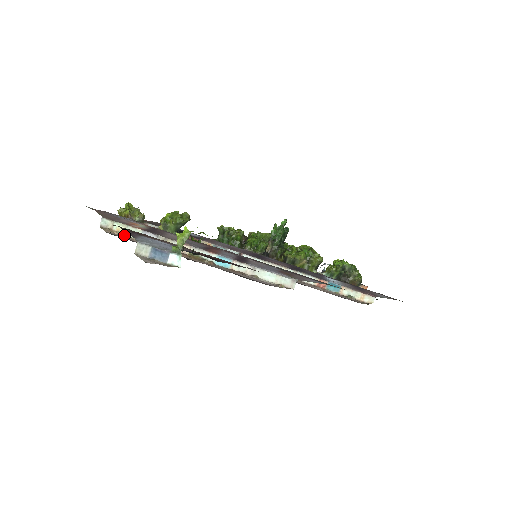
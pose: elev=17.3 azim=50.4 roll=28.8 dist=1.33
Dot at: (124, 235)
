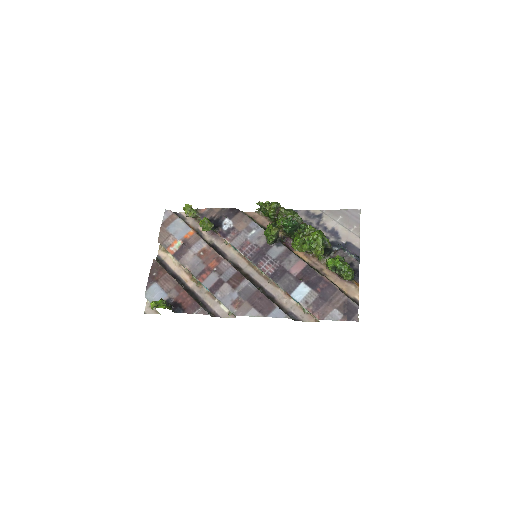
Dot at: (168, 254)
